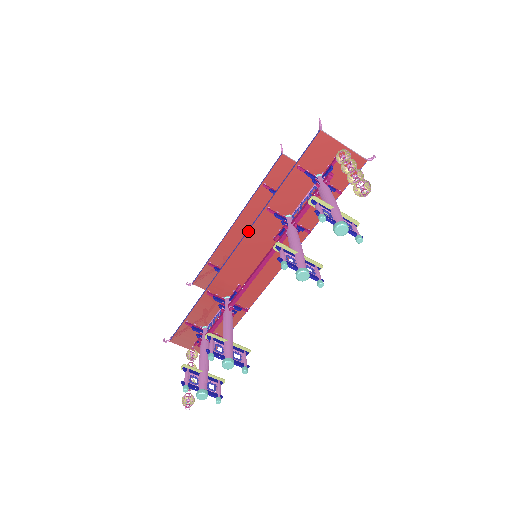
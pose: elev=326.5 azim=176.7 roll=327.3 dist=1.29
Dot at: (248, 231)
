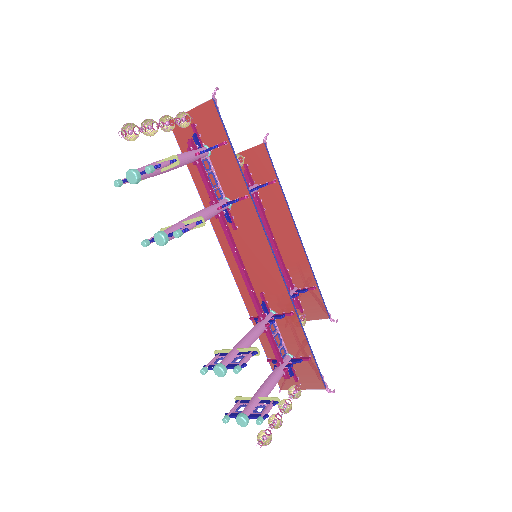
Dot at: (218, 240)
